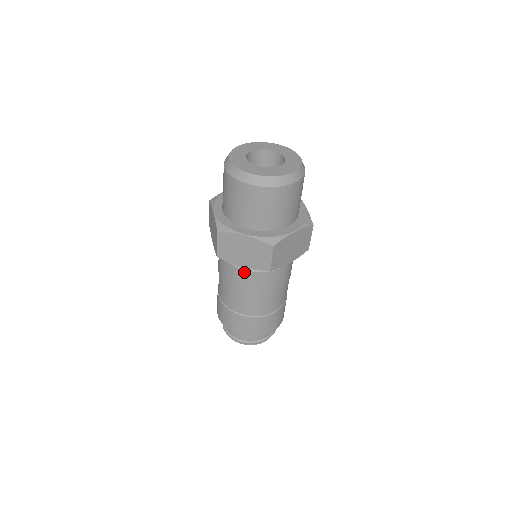
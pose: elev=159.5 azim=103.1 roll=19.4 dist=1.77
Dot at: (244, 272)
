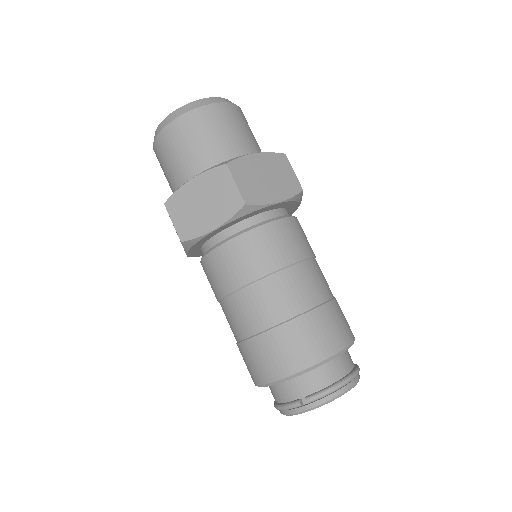
Dot at: (280, 223)
